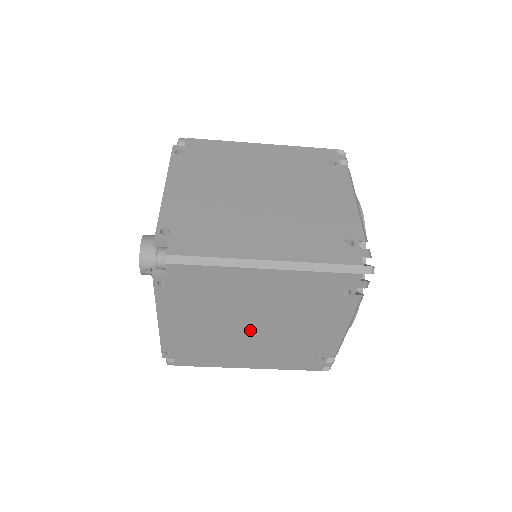
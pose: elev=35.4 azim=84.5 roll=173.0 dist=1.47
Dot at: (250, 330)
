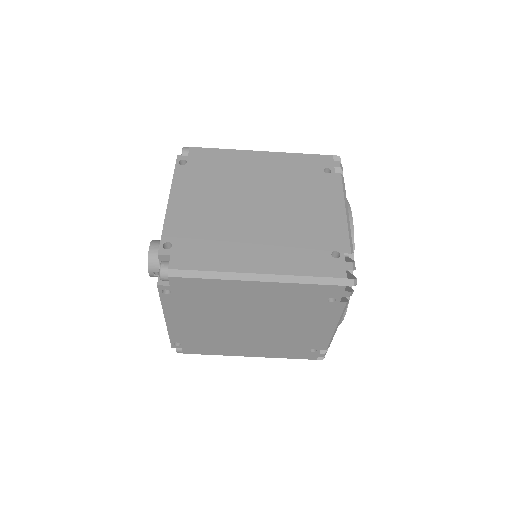
Dot at: (248, 327)
